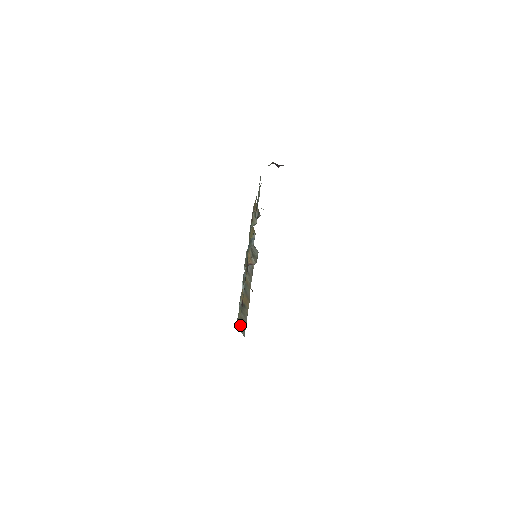
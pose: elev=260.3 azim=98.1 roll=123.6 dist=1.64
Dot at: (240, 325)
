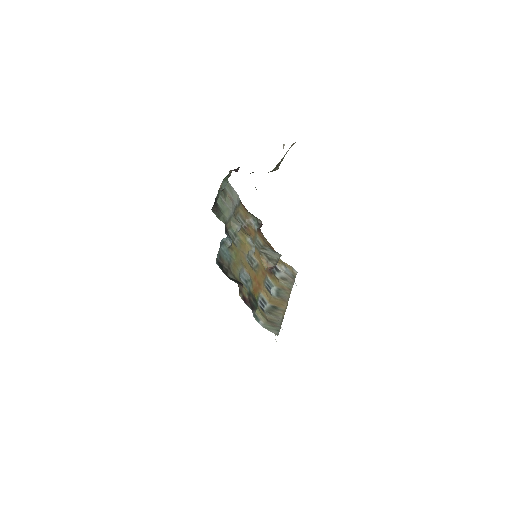
Dot at: (269, 326)
